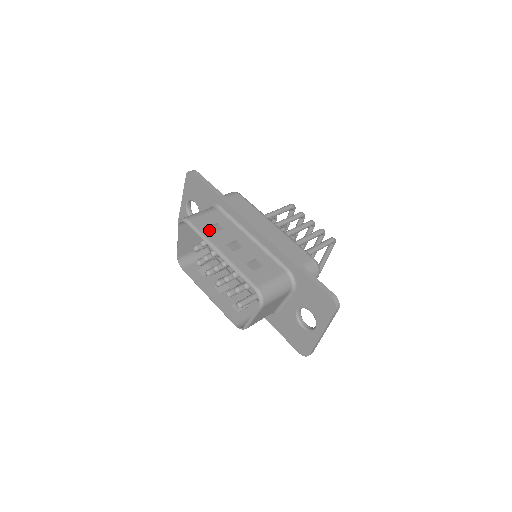
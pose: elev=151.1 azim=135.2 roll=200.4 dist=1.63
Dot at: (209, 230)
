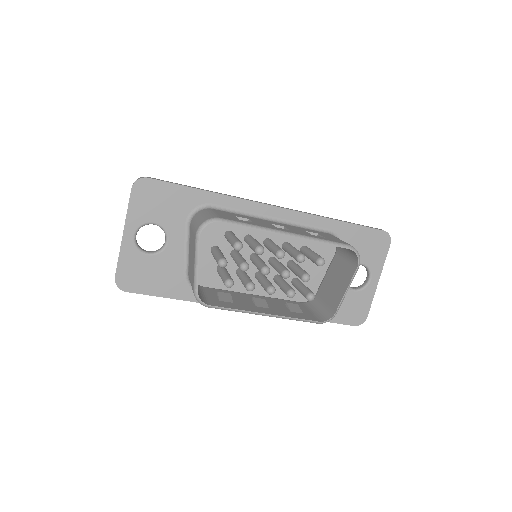
Dot at: (246, 221)
